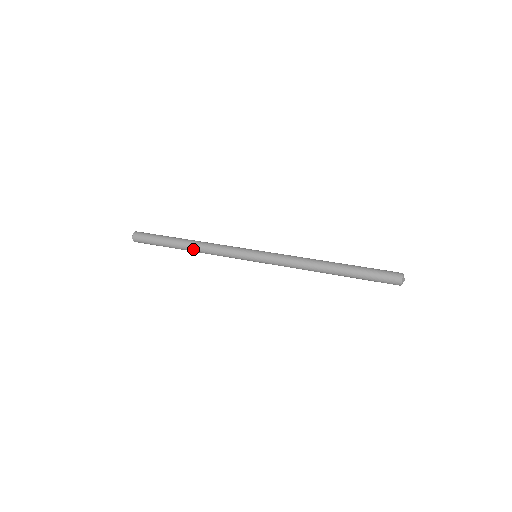
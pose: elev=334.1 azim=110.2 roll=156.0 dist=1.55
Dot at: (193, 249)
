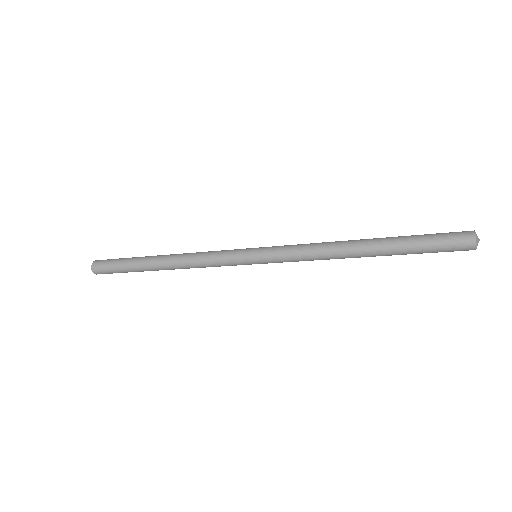
Dot at: (170, 263)
